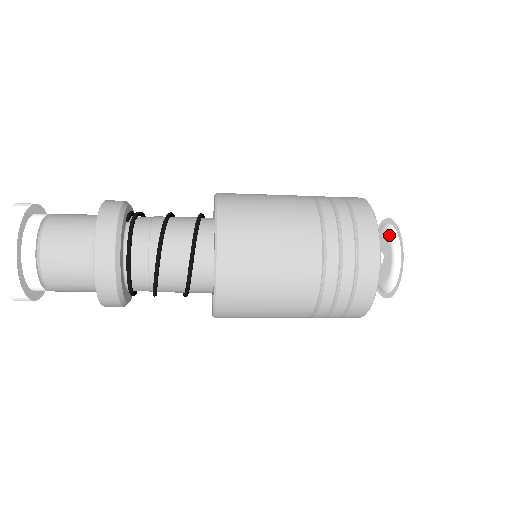
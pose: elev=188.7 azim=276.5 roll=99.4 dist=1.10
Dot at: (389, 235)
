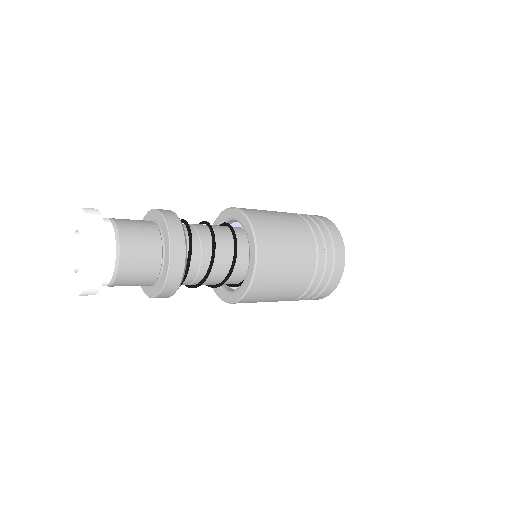
Dot at: occluded
